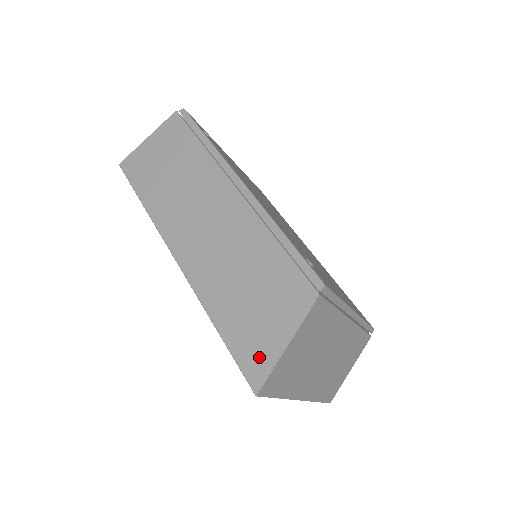
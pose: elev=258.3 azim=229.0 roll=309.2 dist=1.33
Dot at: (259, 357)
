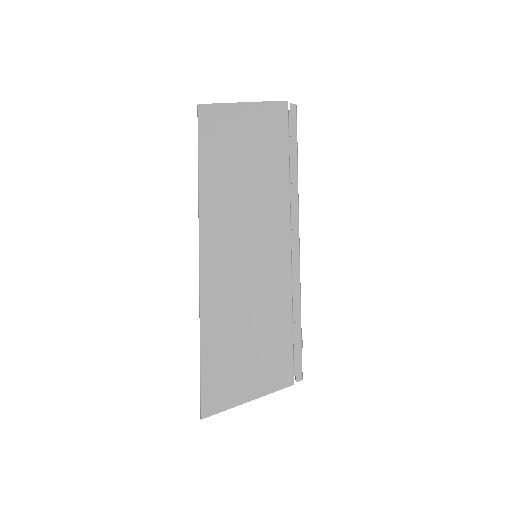
Dot at: (221, 395)
